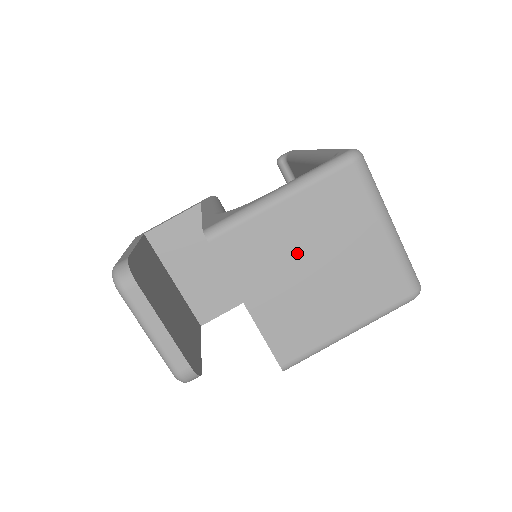
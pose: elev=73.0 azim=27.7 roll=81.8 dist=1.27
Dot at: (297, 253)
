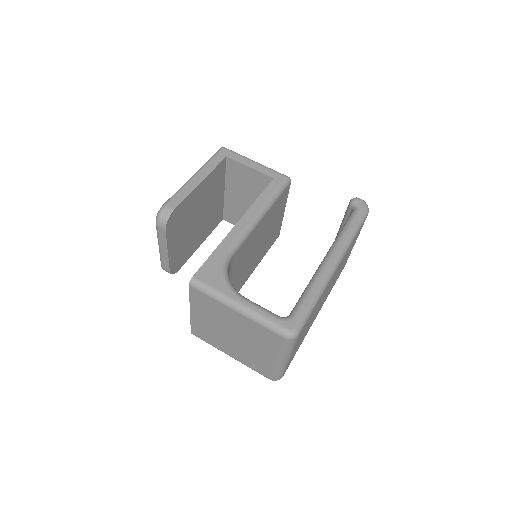
Dot at: (228, 325)
